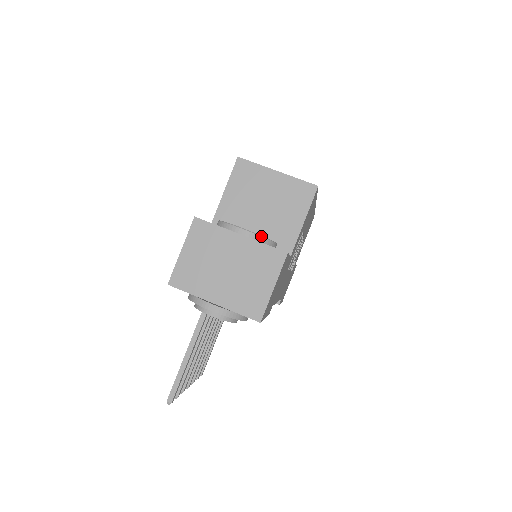
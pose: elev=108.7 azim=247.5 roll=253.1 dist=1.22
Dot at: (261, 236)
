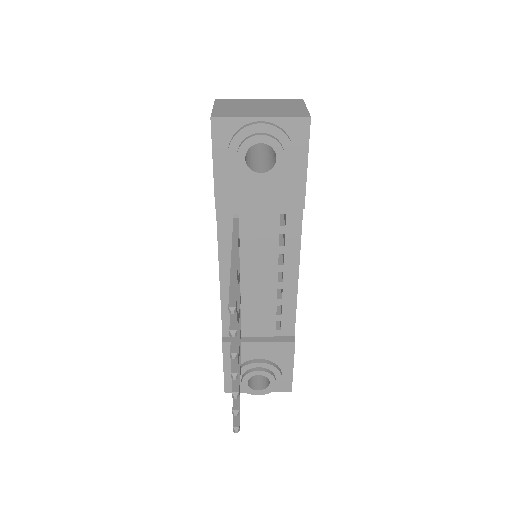
Dot at: occluded
